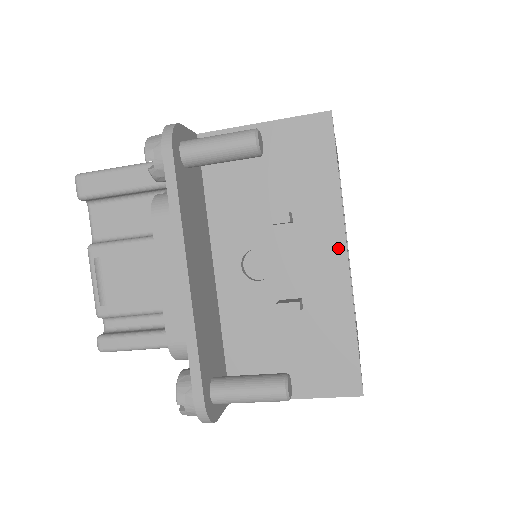
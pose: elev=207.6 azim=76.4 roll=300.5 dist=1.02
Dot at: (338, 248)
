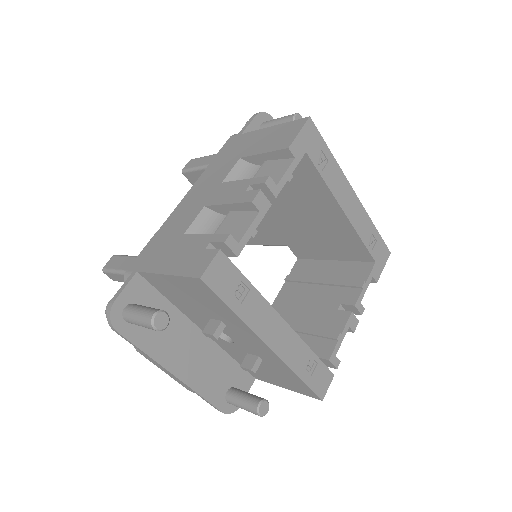
Dot at: (261, 344)
